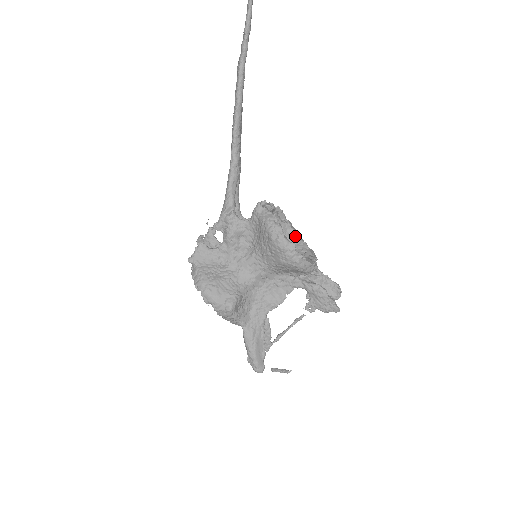
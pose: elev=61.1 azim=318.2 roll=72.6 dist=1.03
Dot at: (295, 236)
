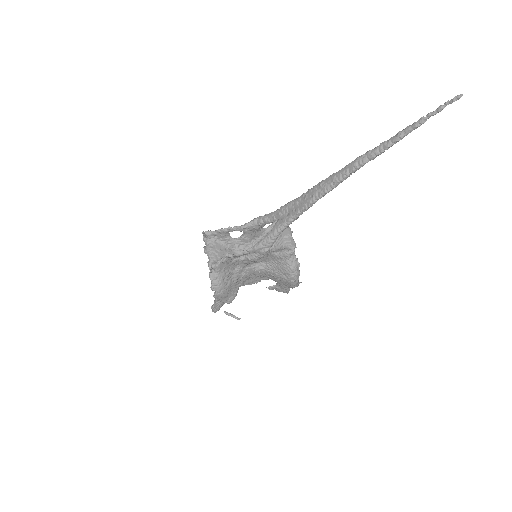
Dot at: occluded
